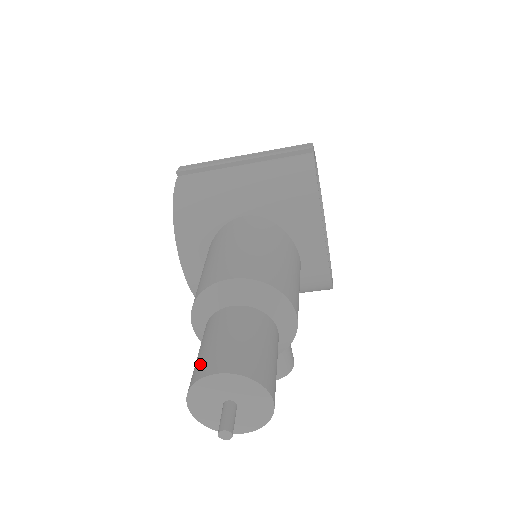
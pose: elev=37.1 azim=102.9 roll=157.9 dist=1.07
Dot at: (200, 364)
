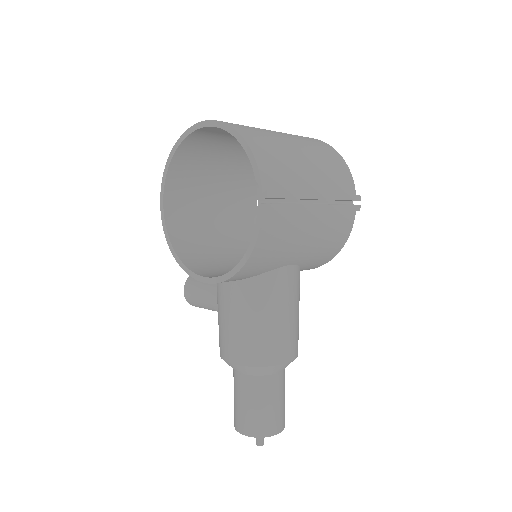
Dot at: (264, 424)
